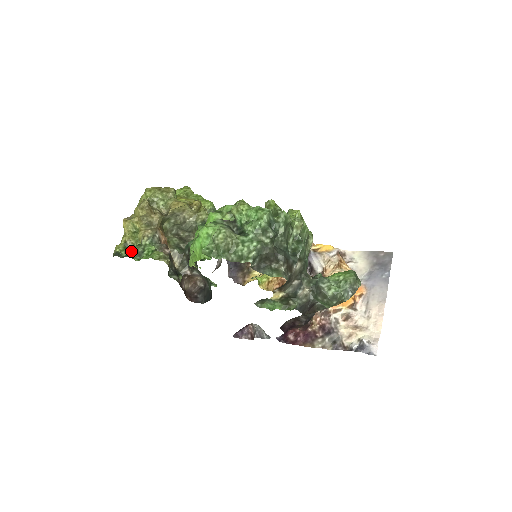
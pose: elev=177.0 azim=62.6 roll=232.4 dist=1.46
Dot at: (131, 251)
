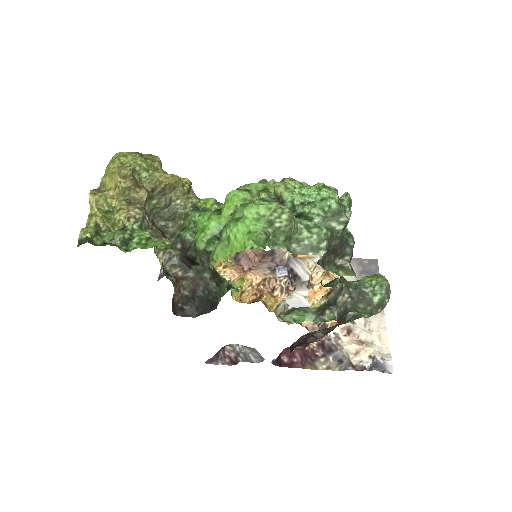
Dot at: (111, 237)
